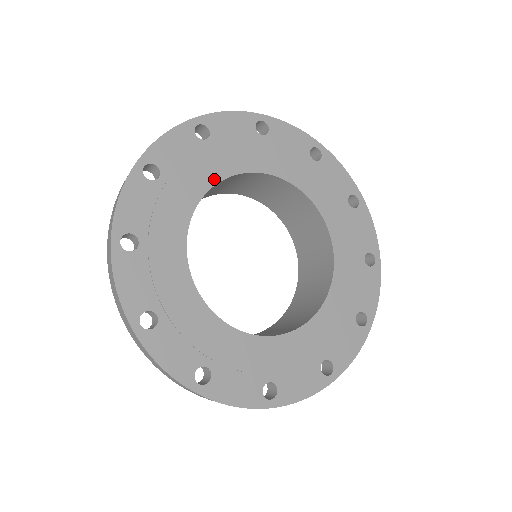
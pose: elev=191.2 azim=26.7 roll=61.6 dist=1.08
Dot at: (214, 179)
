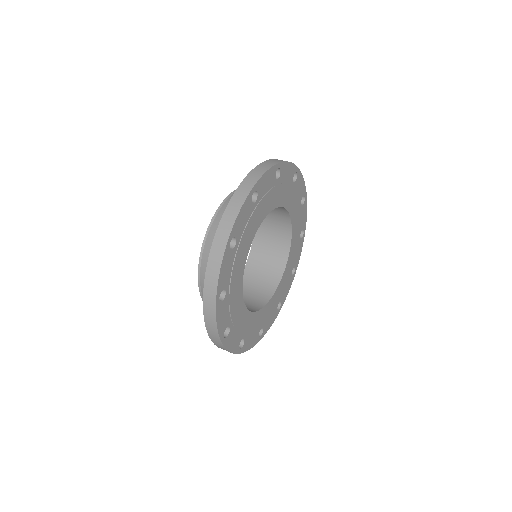
Dot at: (245, 260)
